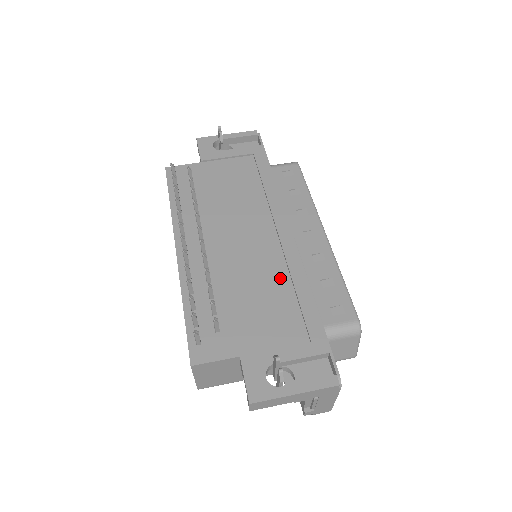
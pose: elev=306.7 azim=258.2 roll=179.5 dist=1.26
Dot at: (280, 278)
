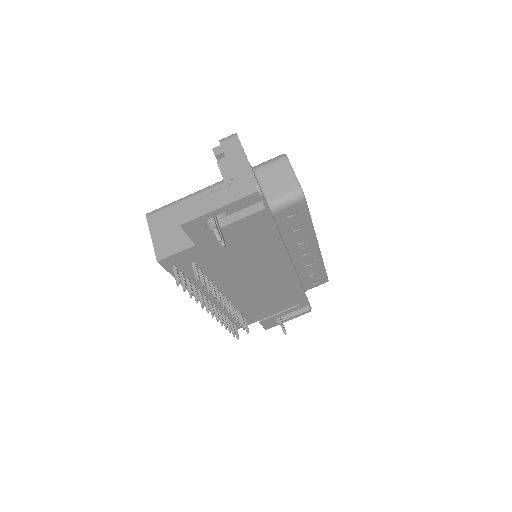
Dot at: (282, 290)
